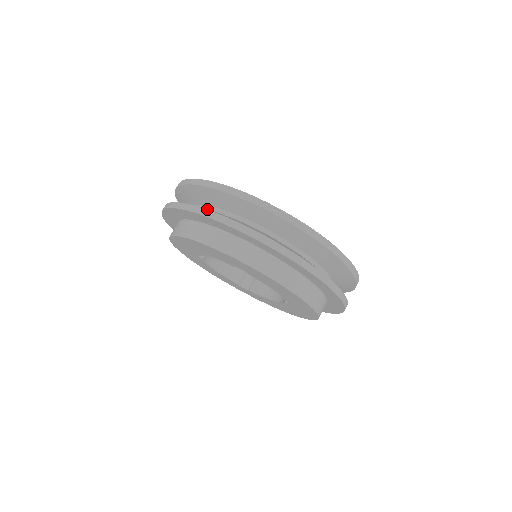
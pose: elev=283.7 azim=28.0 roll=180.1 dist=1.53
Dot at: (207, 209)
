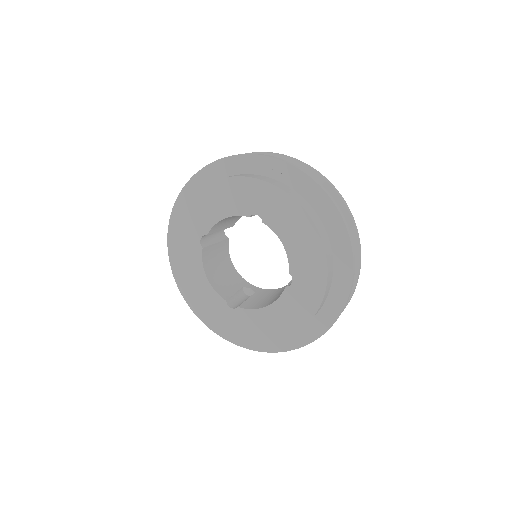
Dot at: occluded
